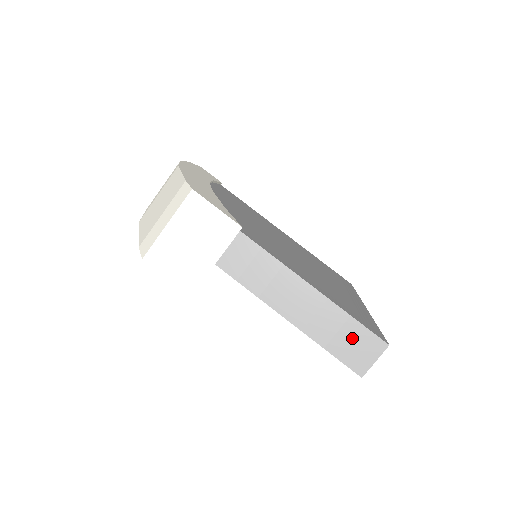
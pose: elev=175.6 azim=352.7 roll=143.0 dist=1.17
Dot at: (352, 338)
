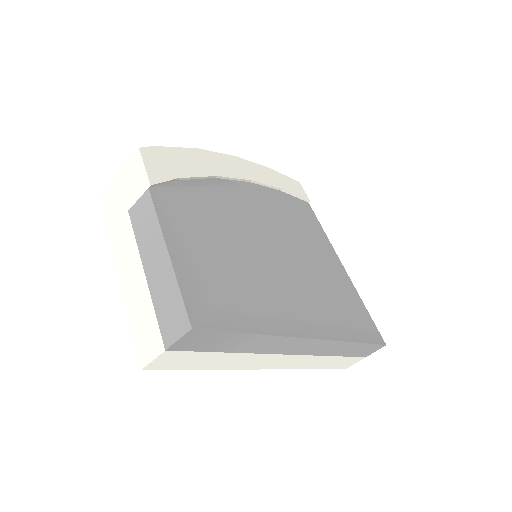
Dot at: (173, 309)
